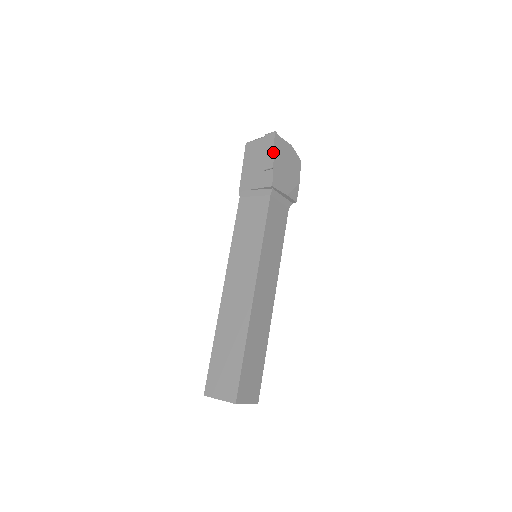
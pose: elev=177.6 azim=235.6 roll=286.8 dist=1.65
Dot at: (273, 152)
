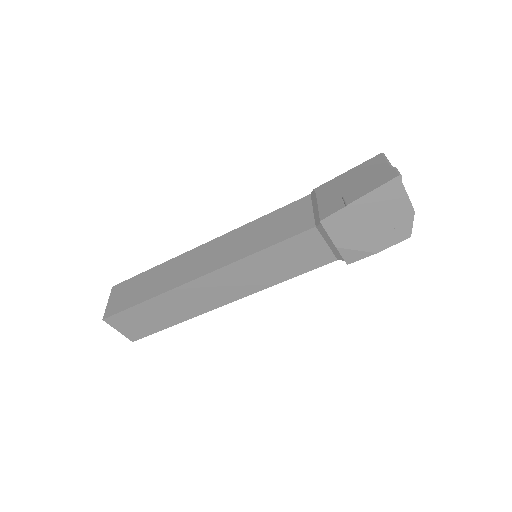
Dot at: (367, 192)
